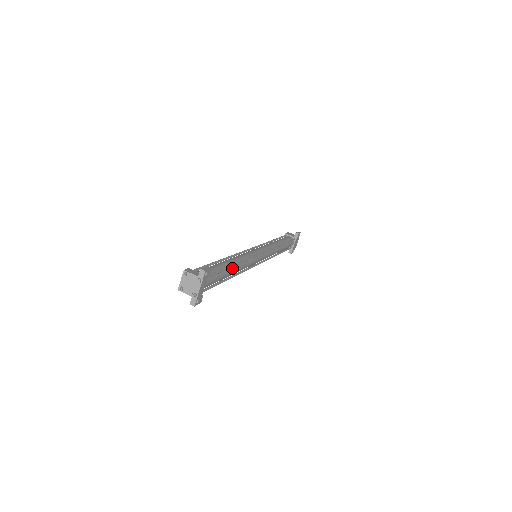
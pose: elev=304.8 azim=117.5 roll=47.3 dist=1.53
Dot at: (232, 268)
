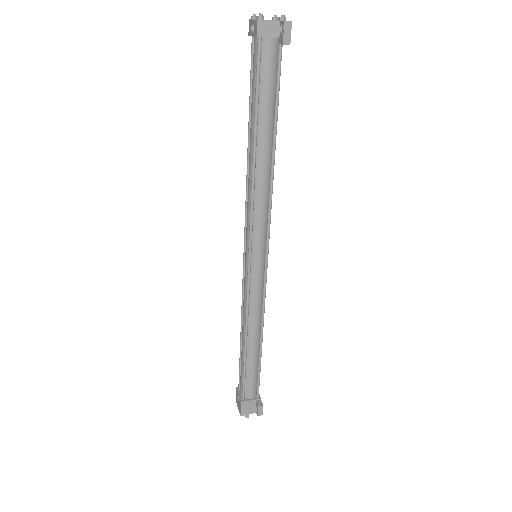
Dot at: occluded
